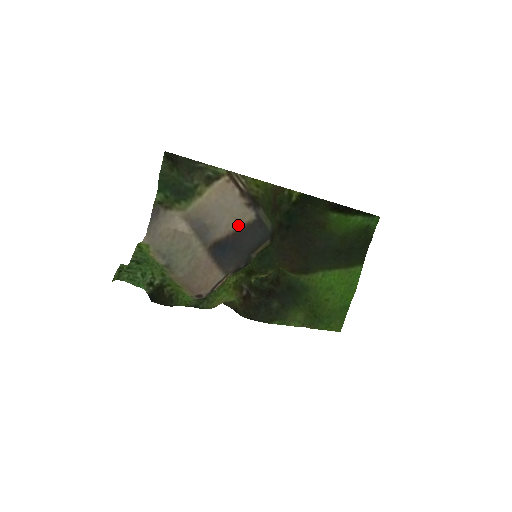
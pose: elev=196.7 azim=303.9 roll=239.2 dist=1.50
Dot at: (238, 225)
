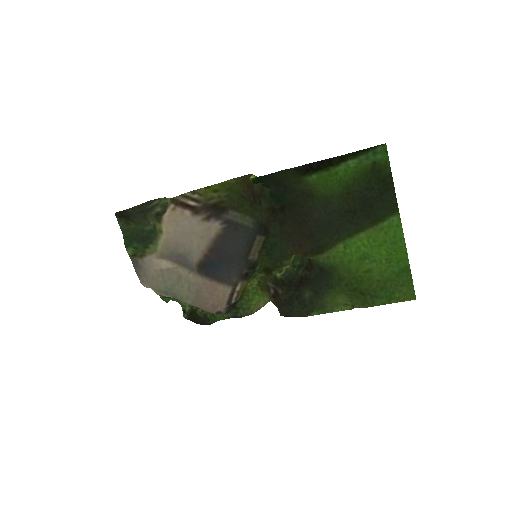
Dot at: (207, 242)
